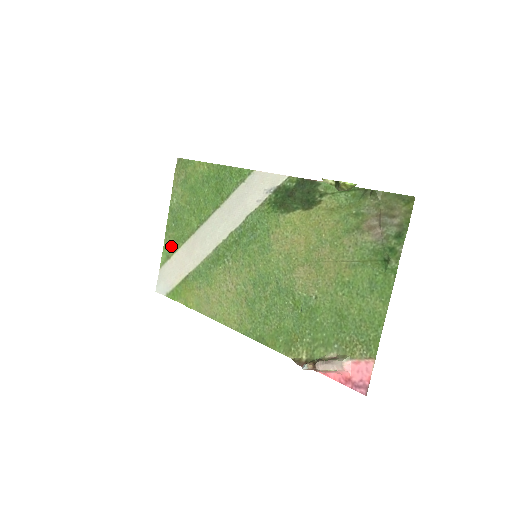
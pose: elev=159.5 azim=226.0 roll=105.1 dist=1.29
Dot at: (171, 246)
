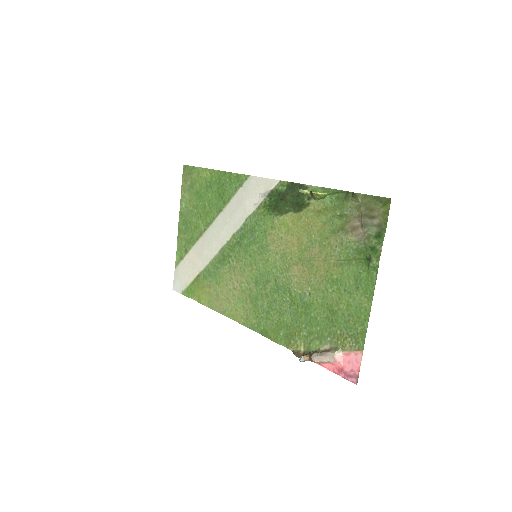
Dot at: (183, 247)
